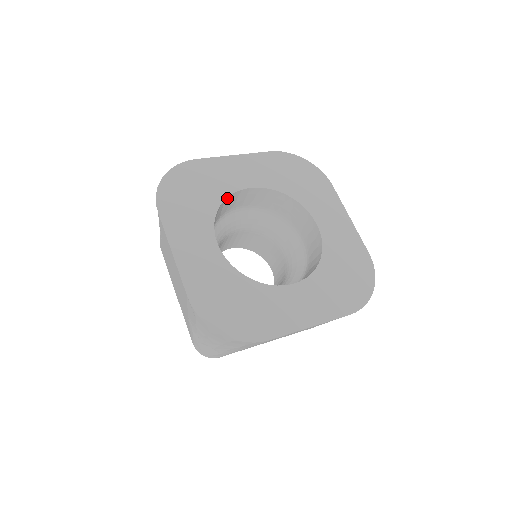
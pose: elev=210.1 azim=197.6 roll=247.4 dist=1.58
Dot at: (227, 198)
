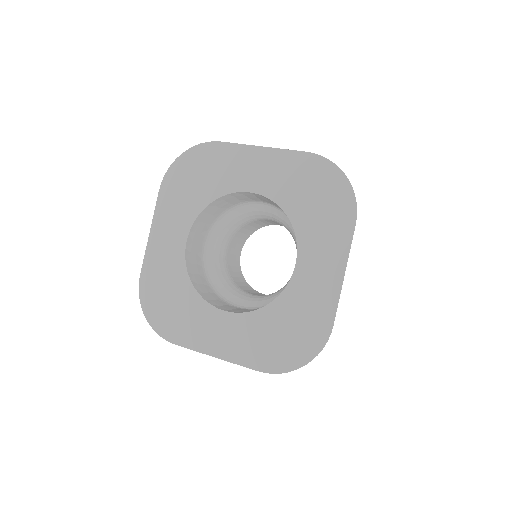
Dot at: (225, 196)
